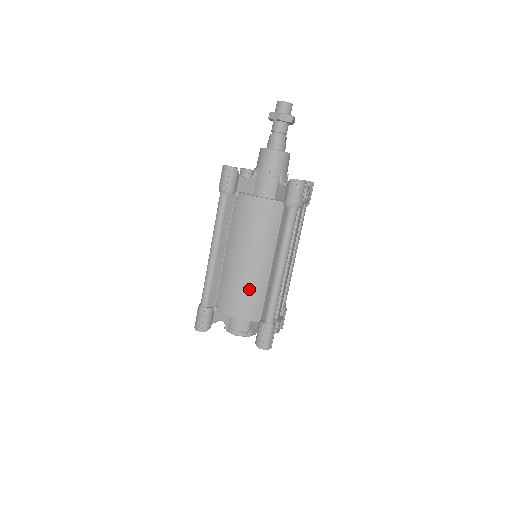
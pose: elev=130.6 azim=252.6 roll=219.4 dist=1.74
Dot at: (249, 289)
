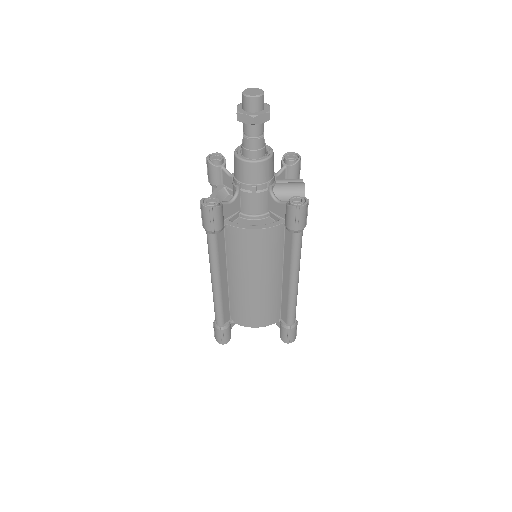
Dot at: (264, 304)
